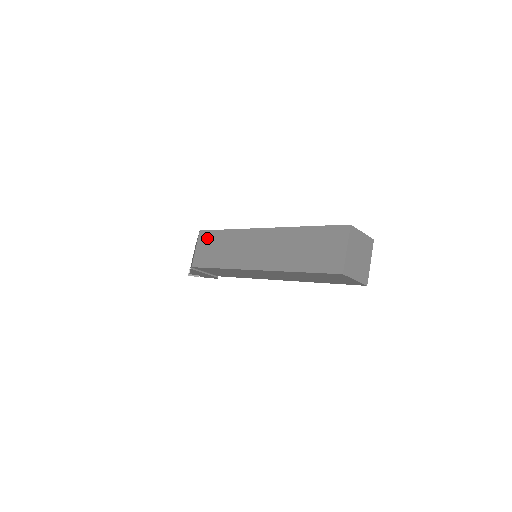
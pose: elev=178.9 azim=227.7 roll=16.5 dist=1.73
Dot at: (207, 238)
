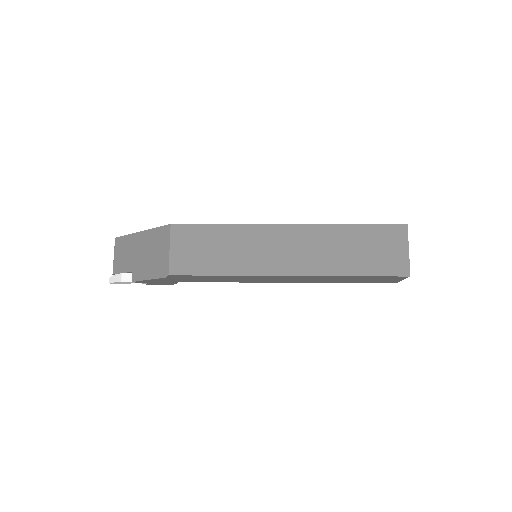
Dot at: (189, 235)
